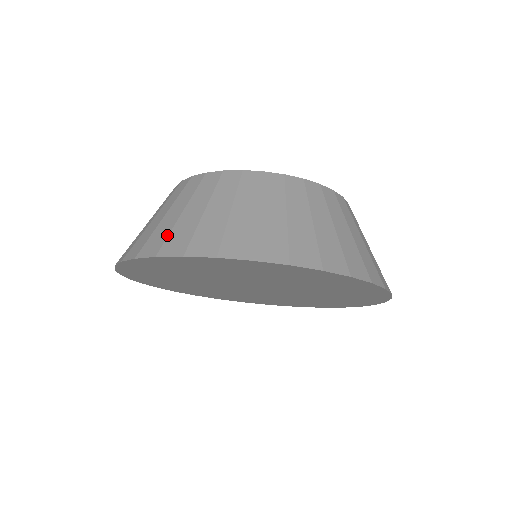
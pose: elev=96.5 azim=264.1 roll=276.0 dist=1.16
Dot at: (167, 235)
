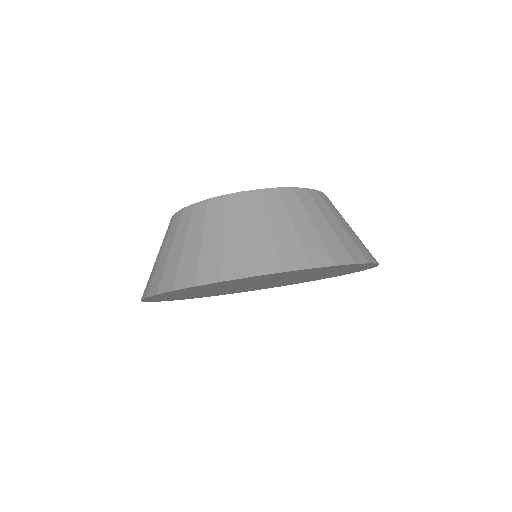
Dot at: (177, 269)
